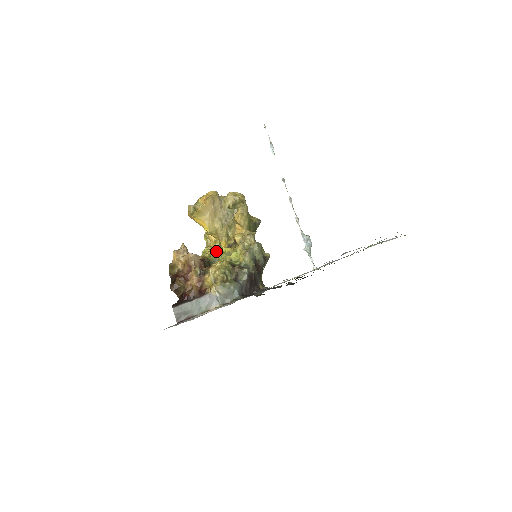
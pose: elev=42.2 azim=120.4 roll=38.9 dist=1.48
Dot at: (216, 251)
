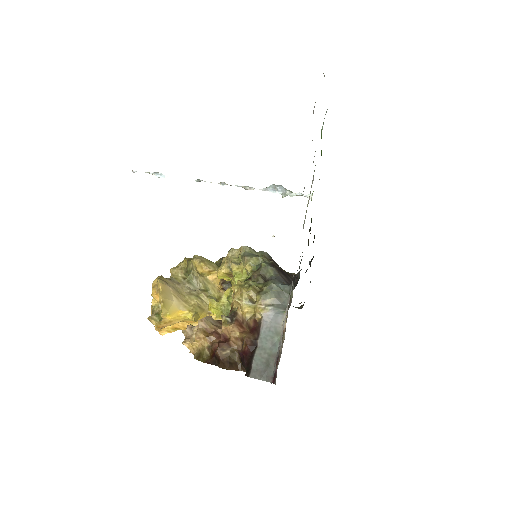
Dot at: (220, 311)
